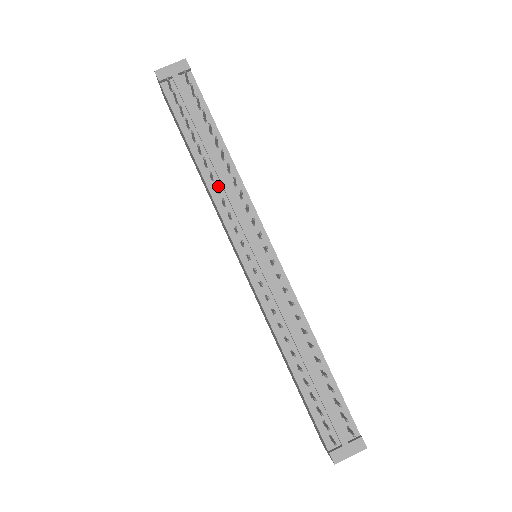
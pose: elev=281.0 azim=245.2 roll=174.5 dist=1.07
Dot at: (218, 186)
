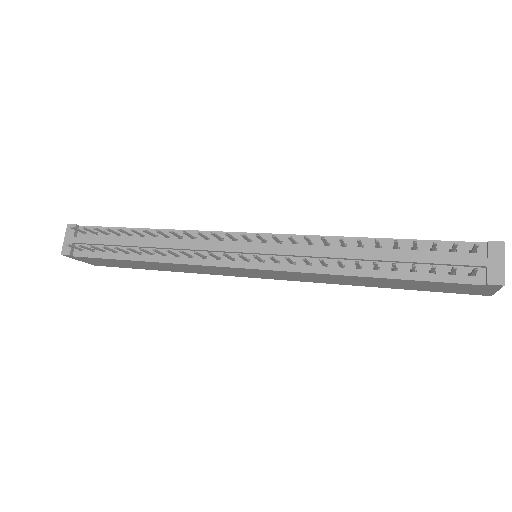
Dot at: occluded
